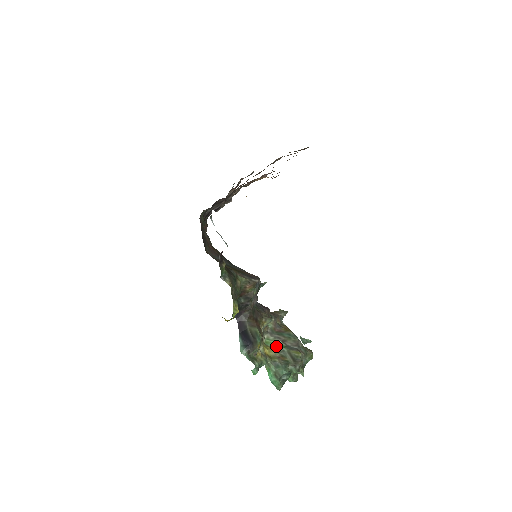
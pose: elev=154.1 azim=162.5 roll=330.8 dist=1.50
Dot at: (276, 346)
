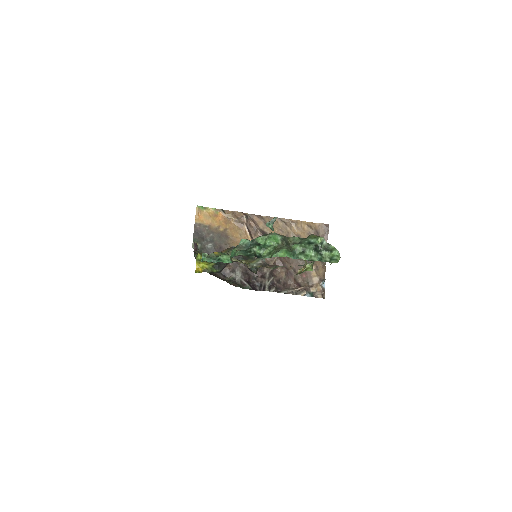
Dot at: occluded
